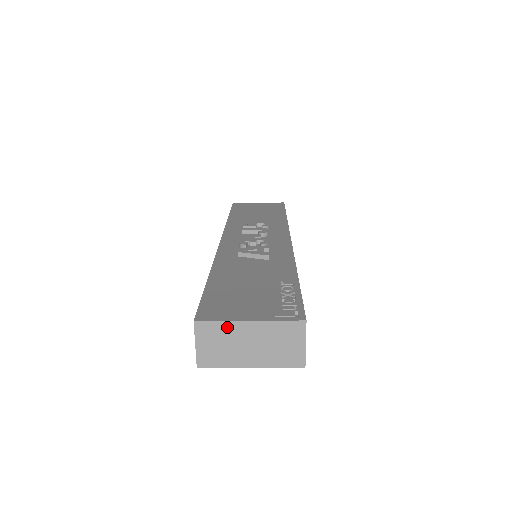
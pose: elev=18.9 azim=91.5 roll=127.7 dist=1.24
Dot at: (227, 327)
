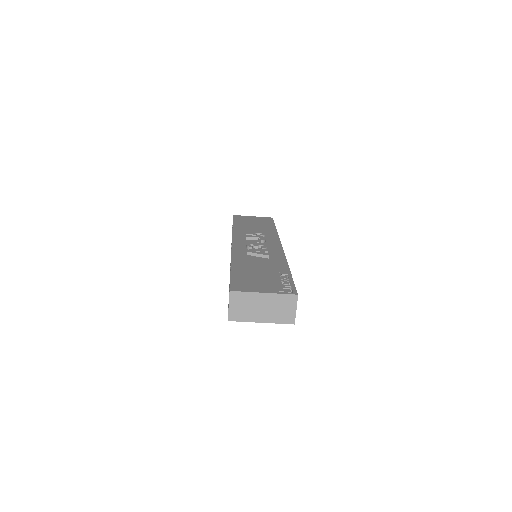
Dot at: (250, 296)
